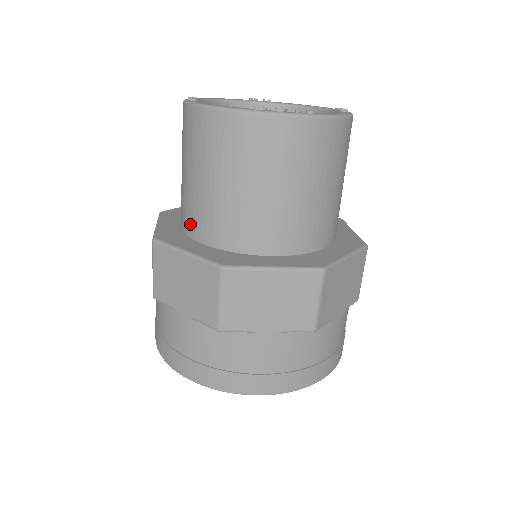
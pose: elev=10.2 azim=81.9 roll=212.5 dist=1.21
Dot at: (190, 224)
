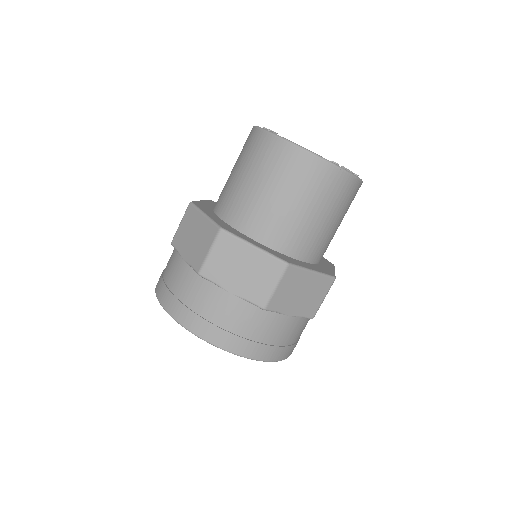
Dot at: (247, 223)
